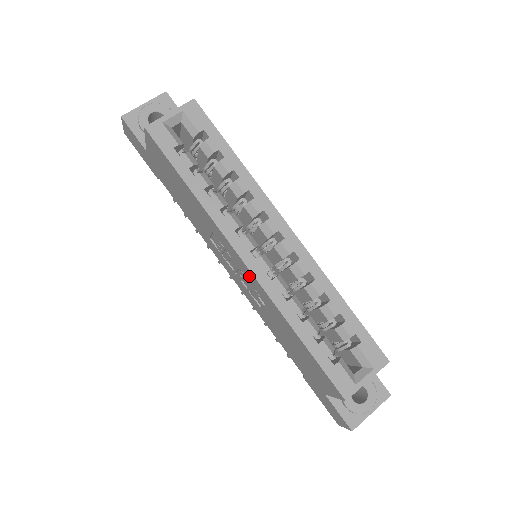
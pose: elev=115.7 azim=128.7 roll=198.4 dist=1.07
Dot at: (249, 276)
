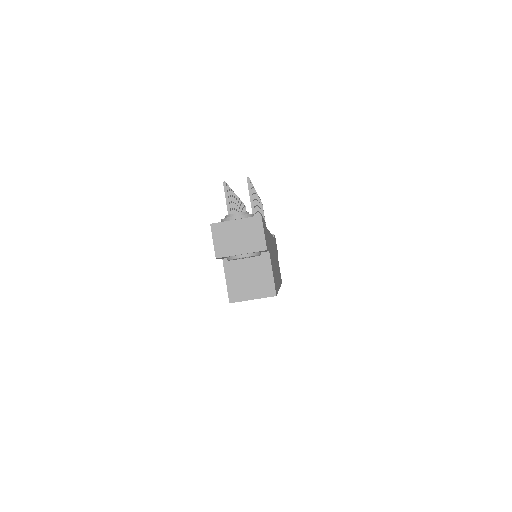
Dot at: occluded
